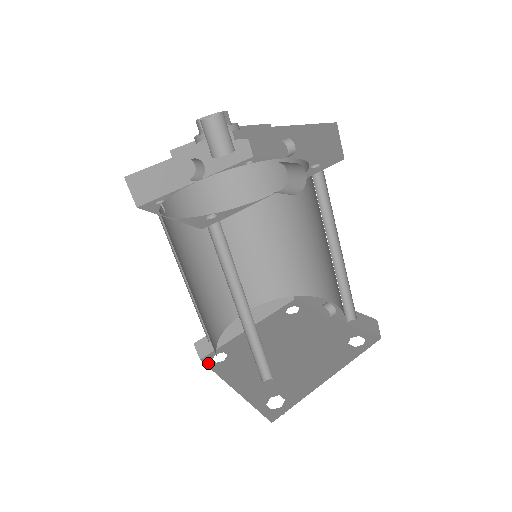
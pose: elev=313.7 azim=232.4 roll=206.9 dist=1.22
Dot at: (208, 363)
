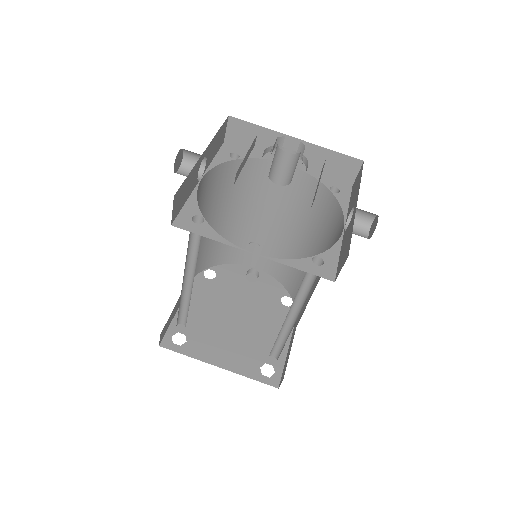
Dot at: (172, 348)
